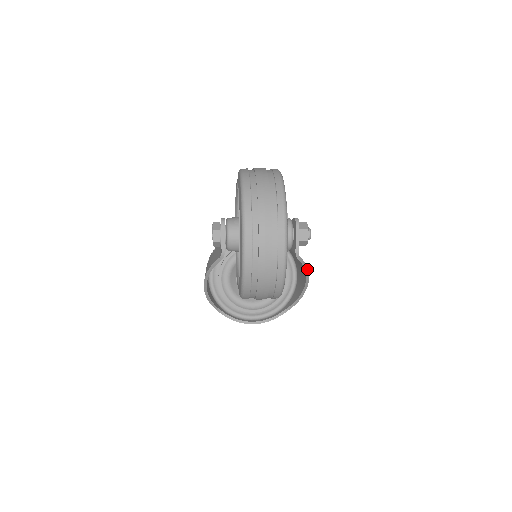
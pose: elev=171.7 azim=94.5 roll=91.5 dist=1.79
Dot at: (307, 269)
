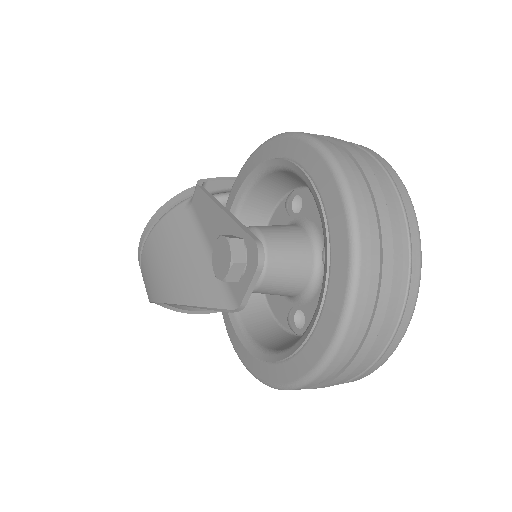
Dot at: occluded
